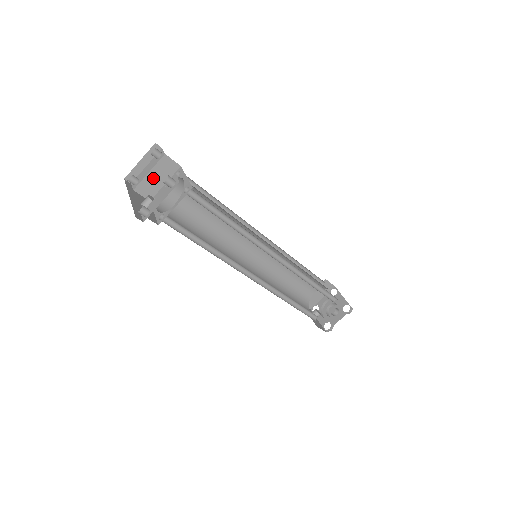
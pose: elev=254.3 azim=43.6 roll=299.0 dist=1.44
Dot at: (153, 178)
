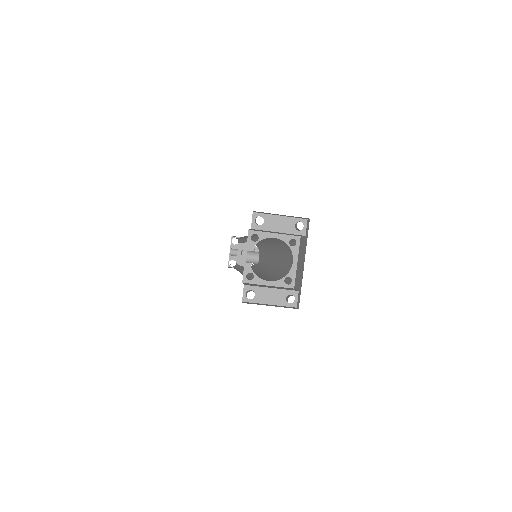
Dot at: (274, 232)
